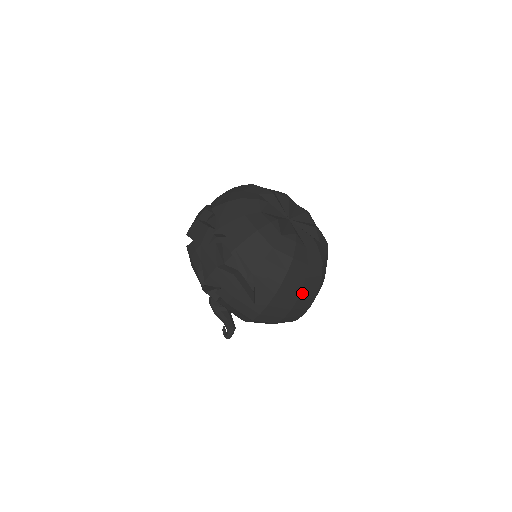
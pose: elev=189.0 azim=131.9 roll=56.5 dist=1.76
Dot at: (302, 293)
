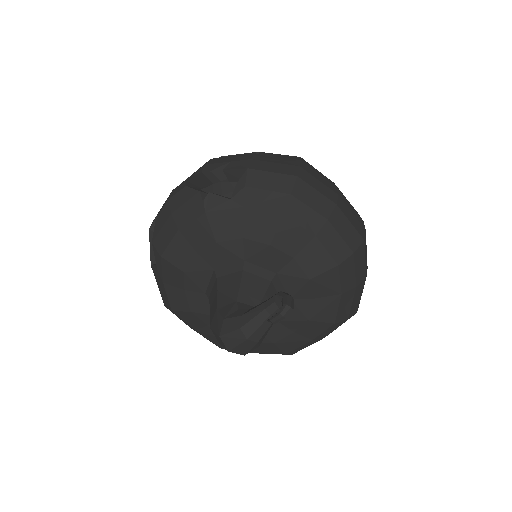
Dot at: occluded
